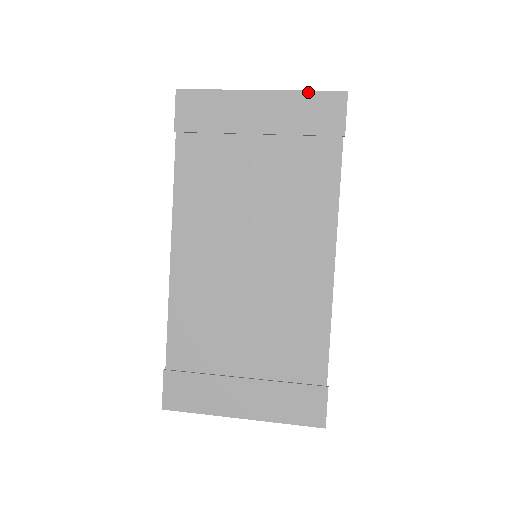
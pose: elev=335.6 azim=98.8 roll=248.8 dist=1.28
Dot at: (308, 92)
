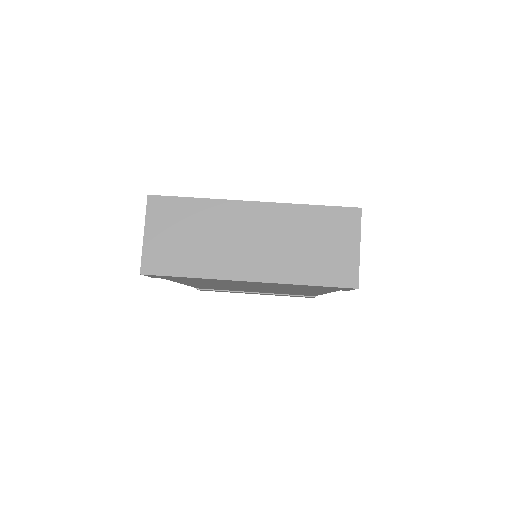
Dot at: occluded
